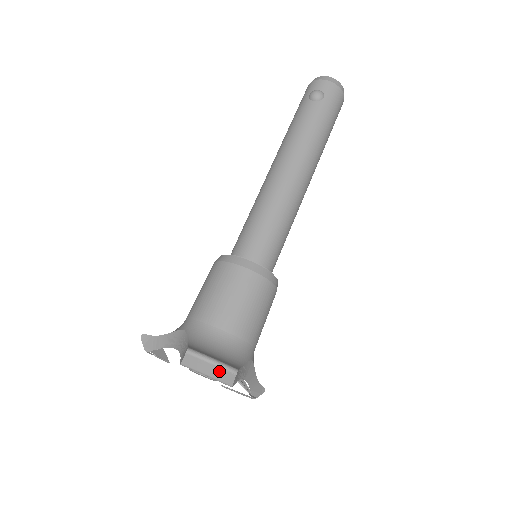
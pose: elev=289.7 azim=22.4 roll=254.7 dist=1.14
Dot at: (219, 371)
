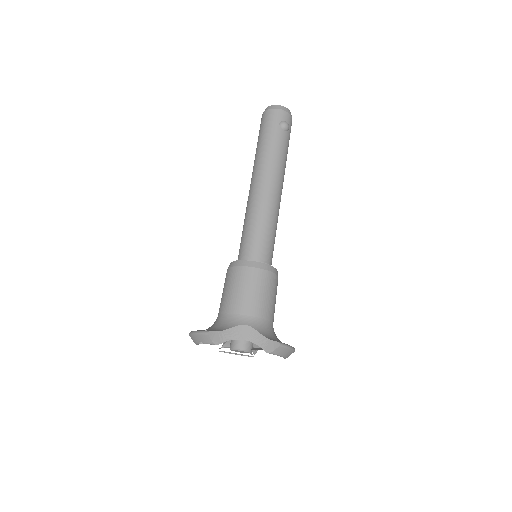
Dot at: (290, 352)
